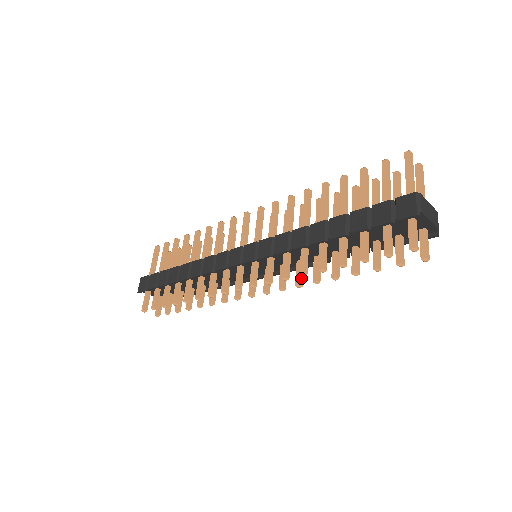
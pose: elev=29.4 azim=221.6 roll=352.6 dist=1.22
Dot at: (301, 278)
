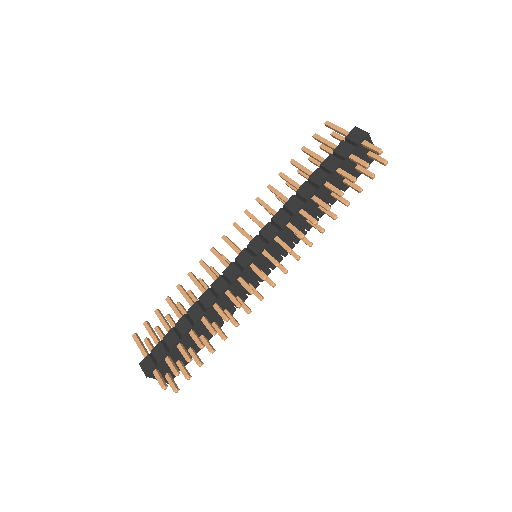
Dot at: (308, 240)
